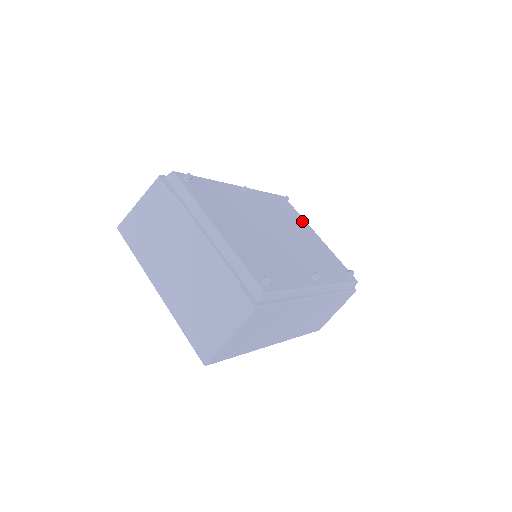
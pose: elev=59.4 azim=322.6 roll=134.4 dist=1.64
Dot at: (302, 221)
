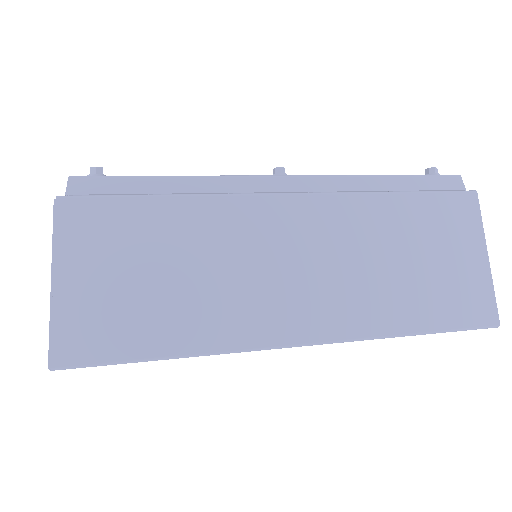
Dot at: occluded
